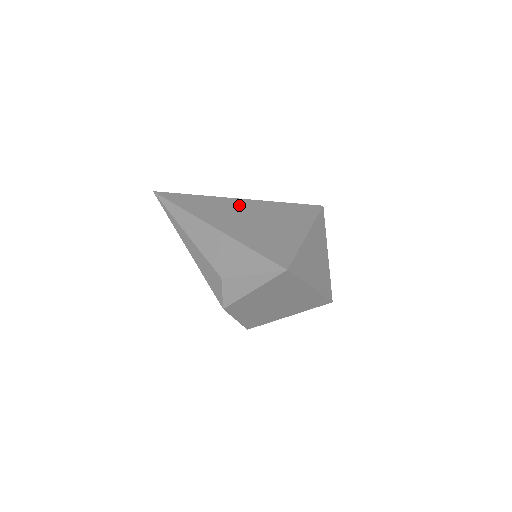
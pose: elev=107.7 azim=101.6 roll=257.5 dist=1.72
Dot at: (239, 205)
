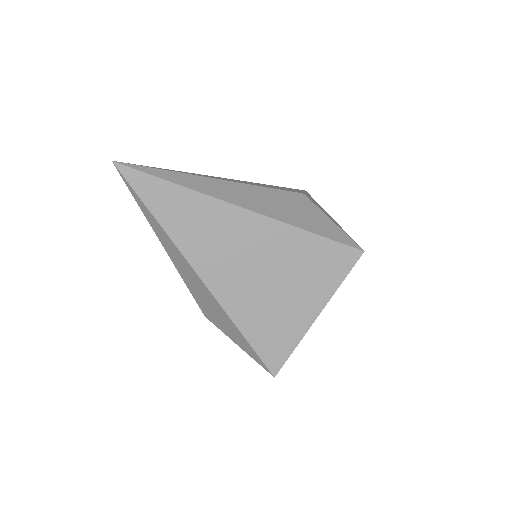
Dot at: (247, 231)
